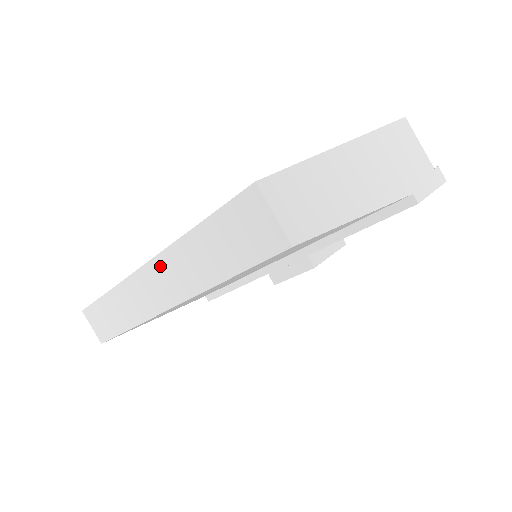
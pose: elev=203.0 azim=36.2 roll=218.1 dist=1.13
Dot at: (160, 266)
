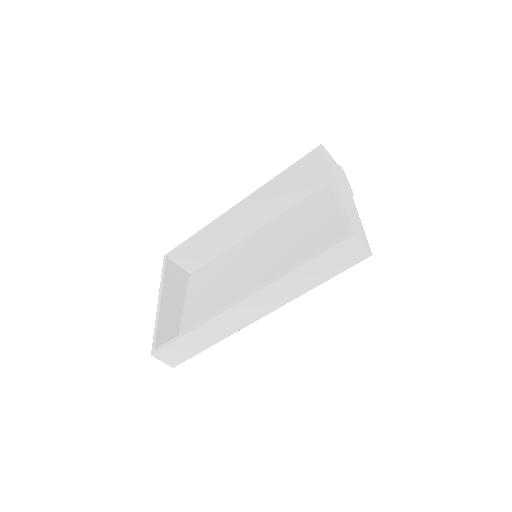
Dot at: (263, 294)
